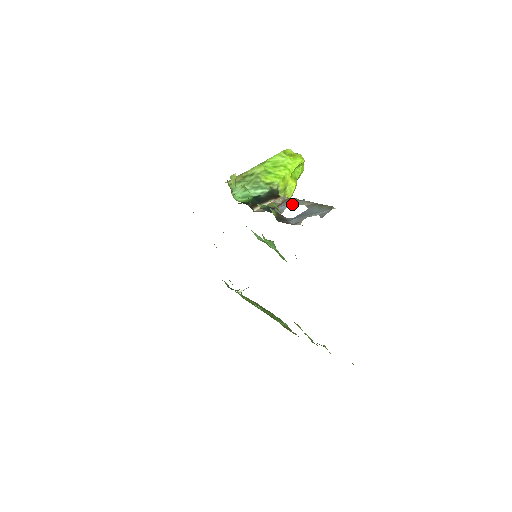
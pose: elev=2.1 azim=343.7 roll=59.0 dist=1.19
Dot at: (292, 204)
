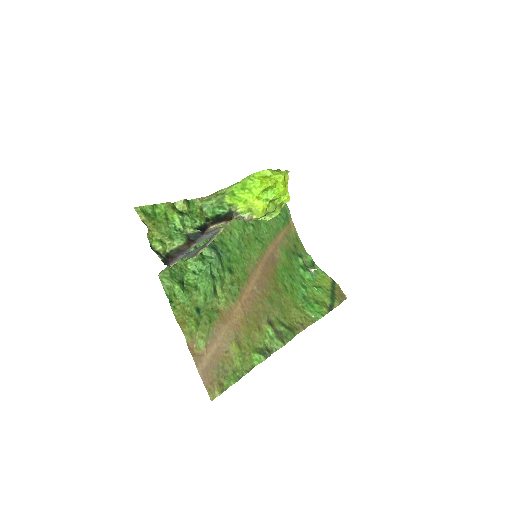
Dot at: (211, 235)
